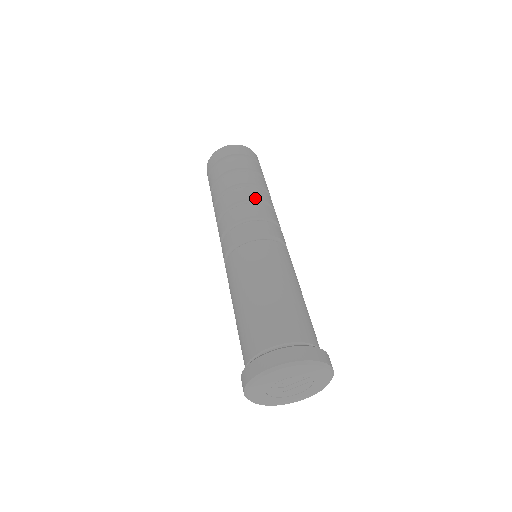
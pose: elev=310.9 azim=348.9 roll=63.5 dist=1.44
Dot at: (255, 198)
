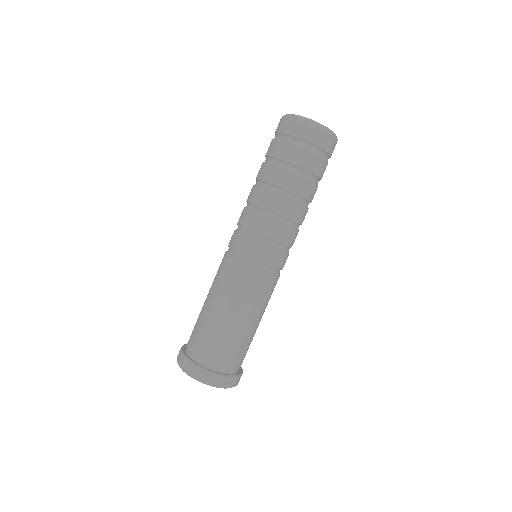
Dot at: (299, 223)
